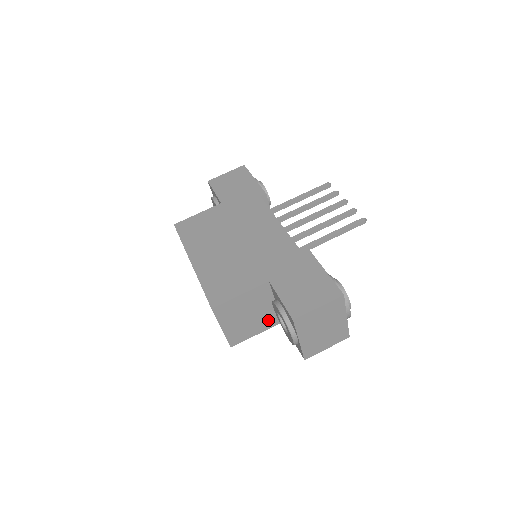
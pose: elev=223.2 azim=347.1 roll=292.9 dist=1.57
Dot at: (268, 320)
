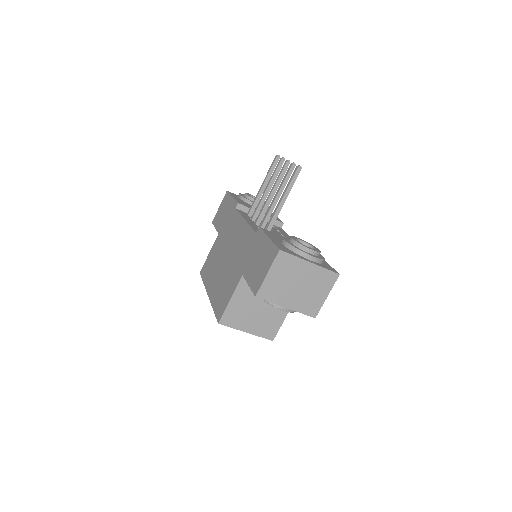
Dot at: occluded
